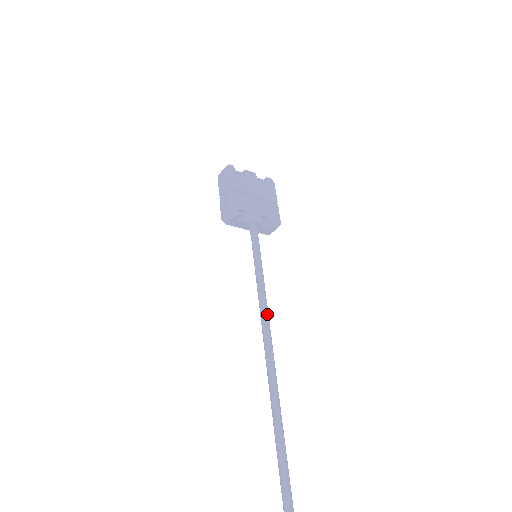
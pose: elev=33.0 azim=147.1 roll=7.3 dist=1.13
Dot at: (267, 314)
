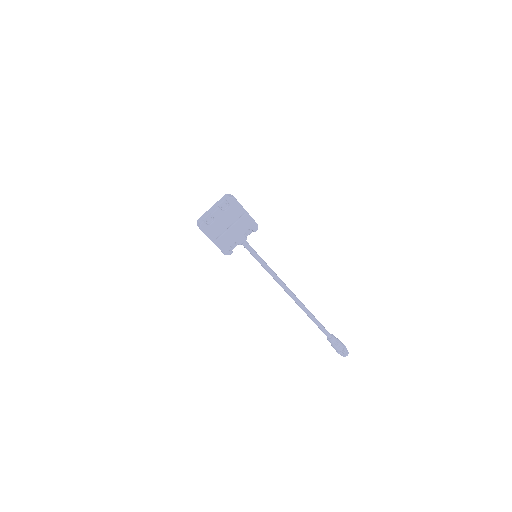
Dot at: (281, 283)
